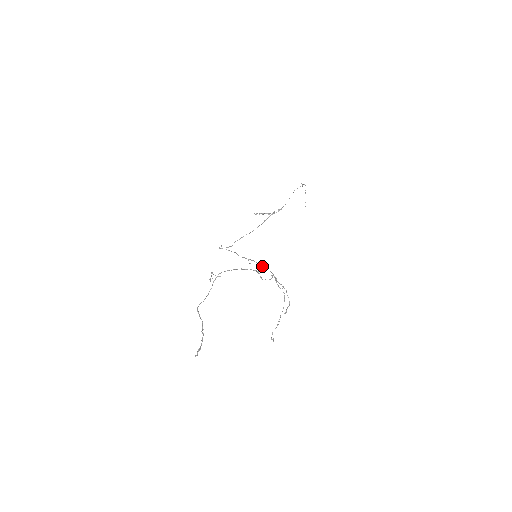
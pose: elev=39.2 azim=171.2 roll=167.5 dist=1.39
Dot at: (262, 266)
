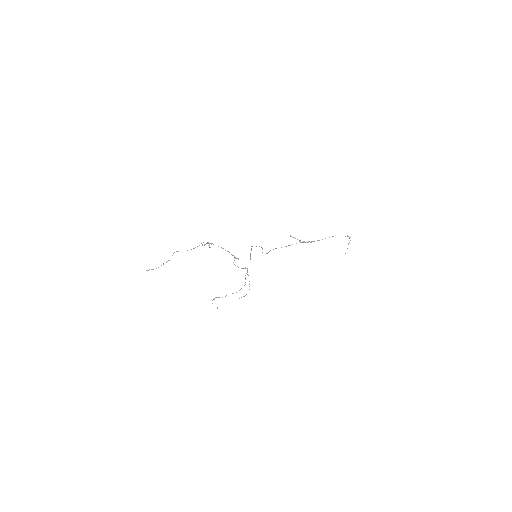
Dot at: occluded
